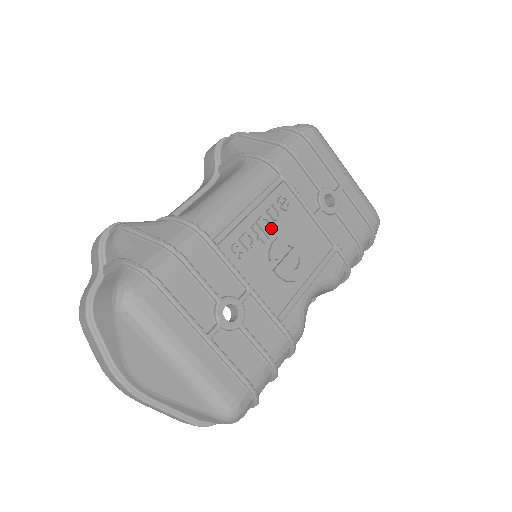
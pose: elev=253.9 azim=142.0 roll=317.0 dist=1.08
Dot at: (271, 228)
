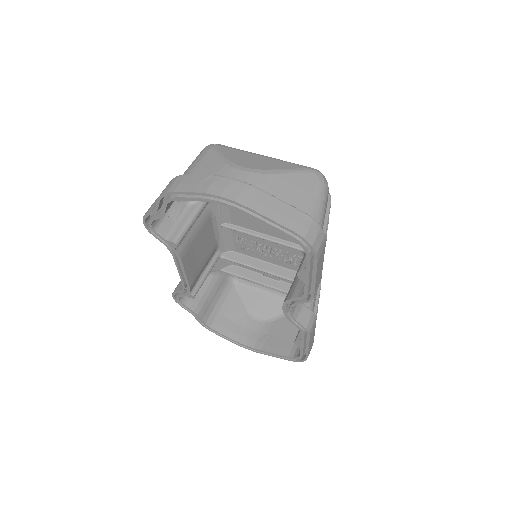
Dot at: occluded
